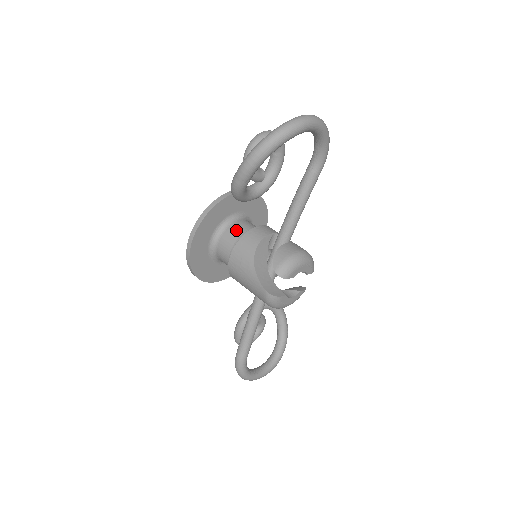
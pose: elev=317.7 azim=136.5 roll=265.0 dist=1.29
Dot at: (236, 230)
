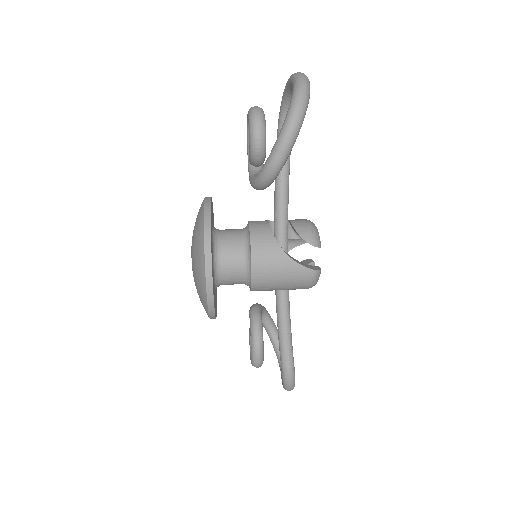
Dot at: (231, 239)
